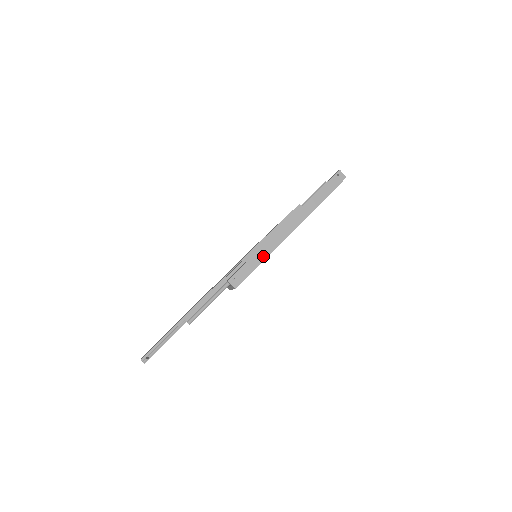
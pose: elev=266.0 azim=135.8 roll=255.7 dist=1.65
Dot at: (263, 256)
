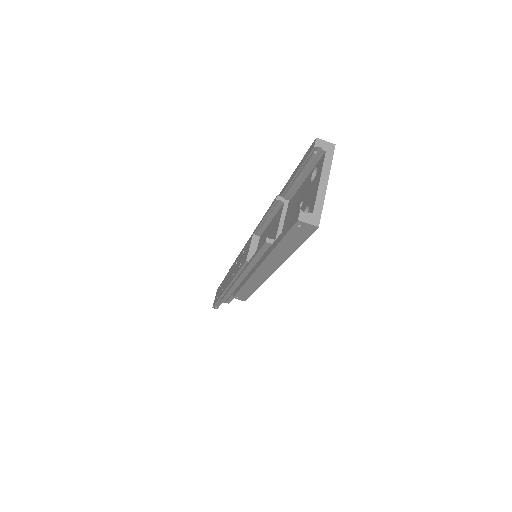
Dot at: (253, 288)
